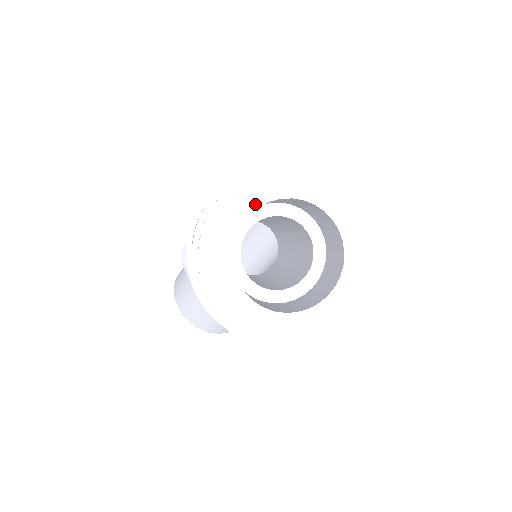
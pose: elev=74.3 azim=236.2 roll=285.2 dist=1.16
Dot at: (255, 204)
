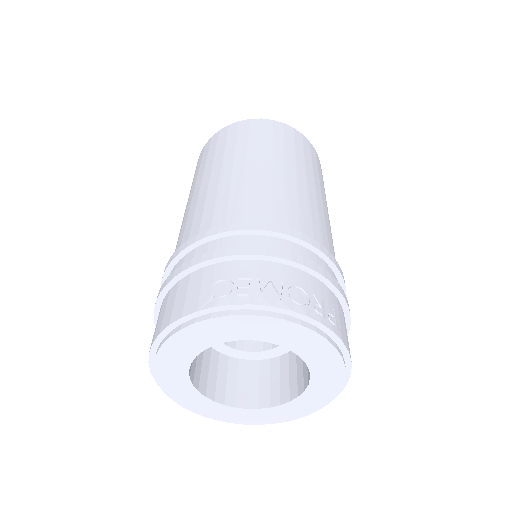
Dot at: (186, 363)
